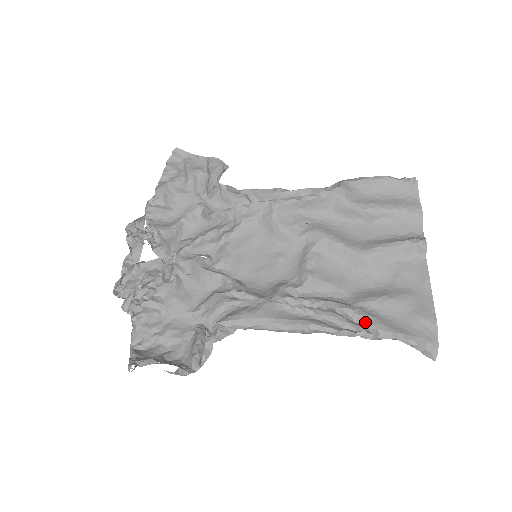
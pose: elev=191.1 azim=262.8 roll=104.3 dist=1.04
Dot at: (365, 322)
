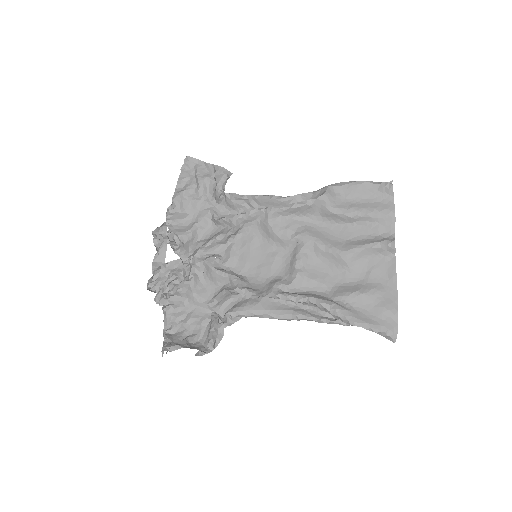
Dot at: (339, 315)
